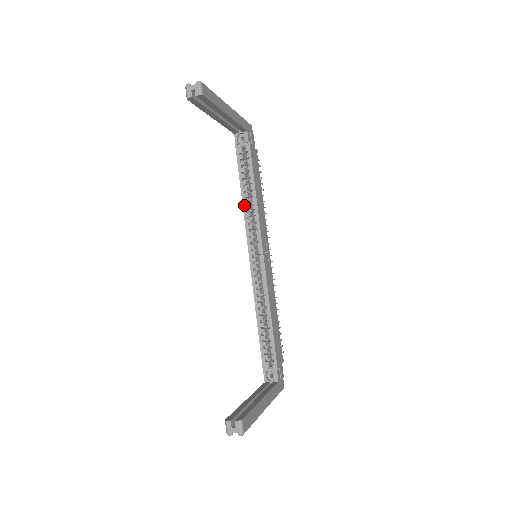
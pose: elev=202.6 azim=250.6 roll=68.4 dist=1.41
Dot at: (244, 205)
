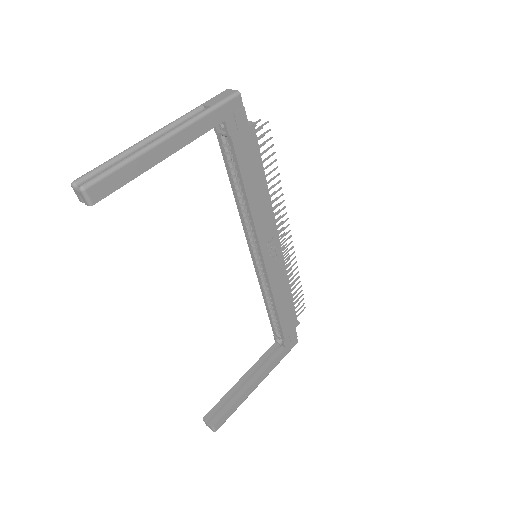
Dot at: (237, 204)
